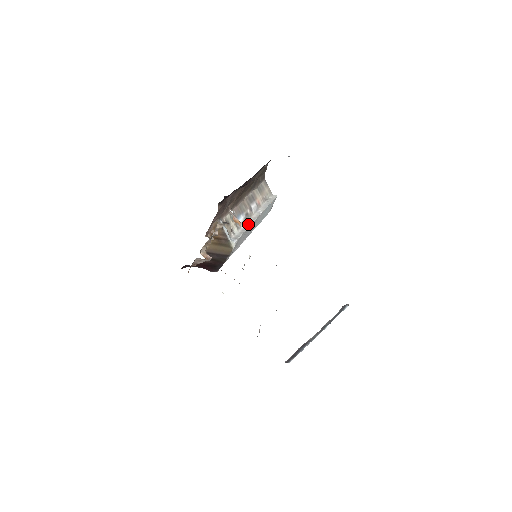
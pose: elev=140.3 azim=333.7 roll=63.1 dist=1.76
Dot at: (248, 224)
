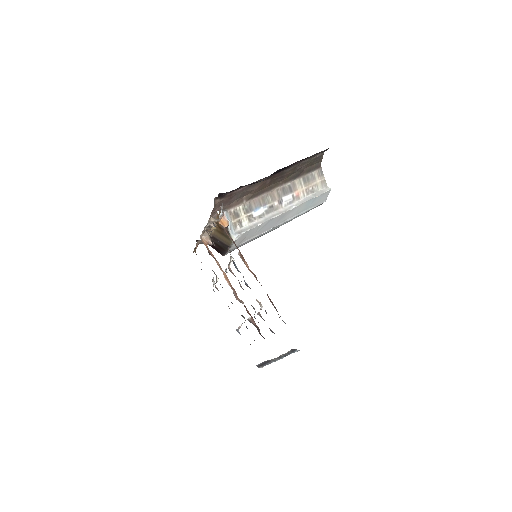
Dot at: (266, 218)
